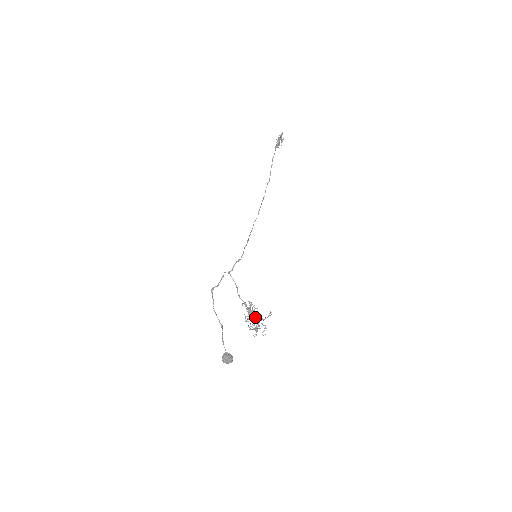
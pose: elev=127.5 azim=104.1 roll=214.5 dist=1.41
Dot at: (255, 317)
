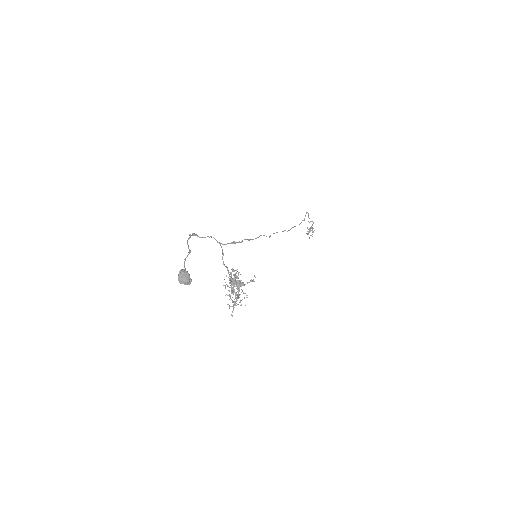
Dot at: (236, 282)
